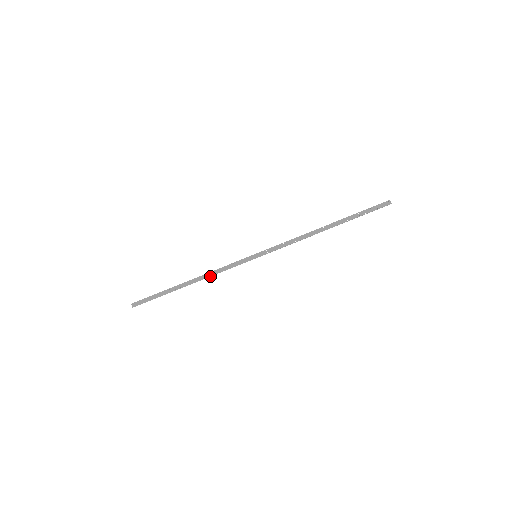
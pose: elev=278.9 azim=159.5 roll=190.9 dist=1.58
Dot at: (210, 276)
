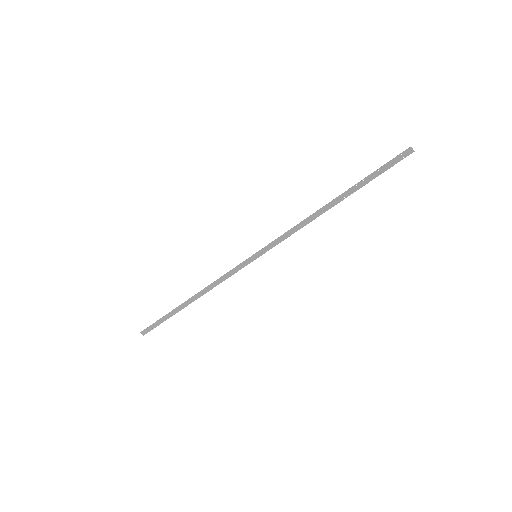
Dot at: (211, 288)
